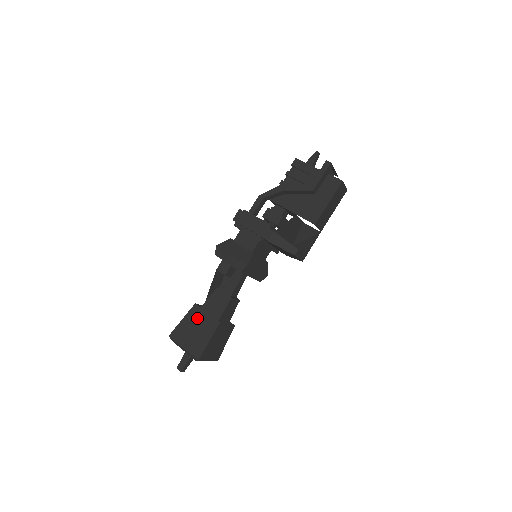
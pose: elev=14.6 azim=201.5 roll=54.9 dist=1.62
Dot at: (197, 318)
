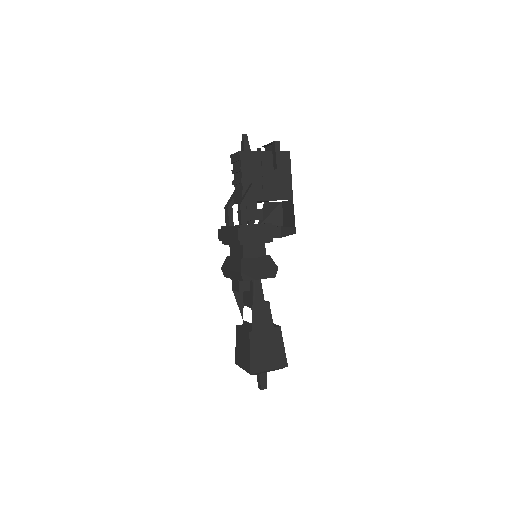
Dot at: (261, 340)
